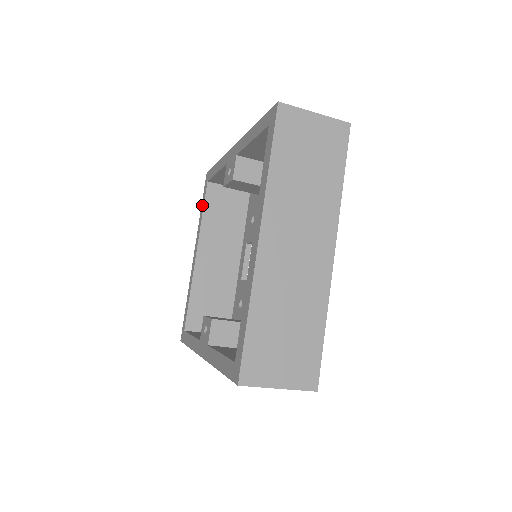
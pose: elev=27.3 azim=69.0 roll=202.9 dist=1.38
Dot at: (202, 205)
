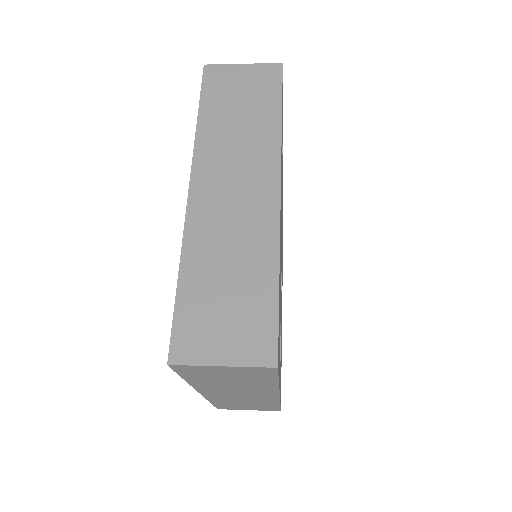
Dot at: occluded
